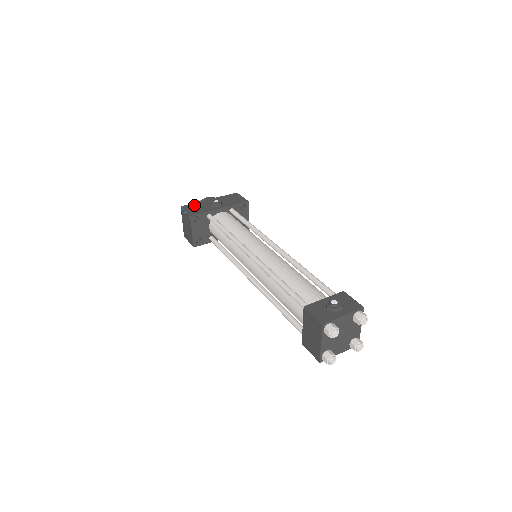
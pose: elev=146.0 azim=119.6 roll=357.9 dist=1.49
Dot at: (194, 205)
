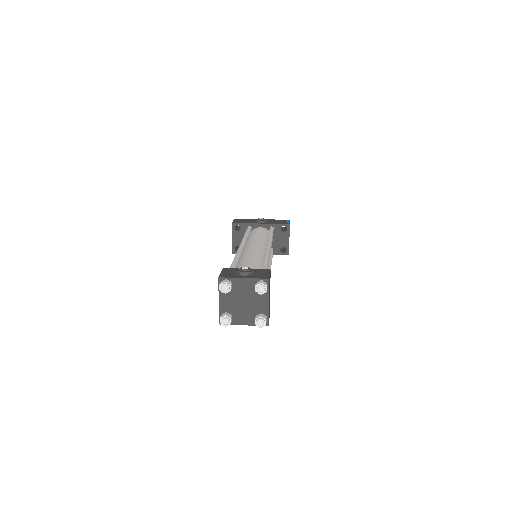
Dot at: (245, 219)
